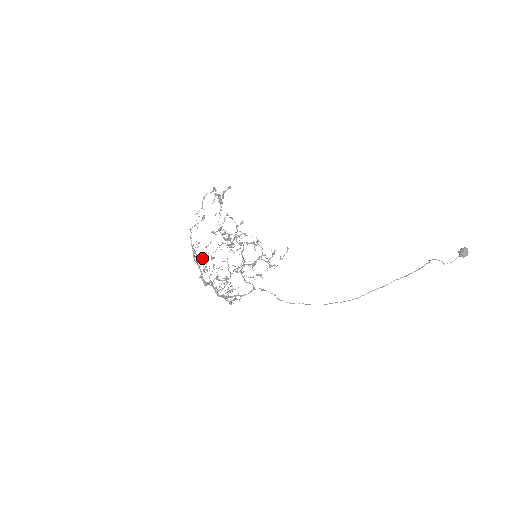
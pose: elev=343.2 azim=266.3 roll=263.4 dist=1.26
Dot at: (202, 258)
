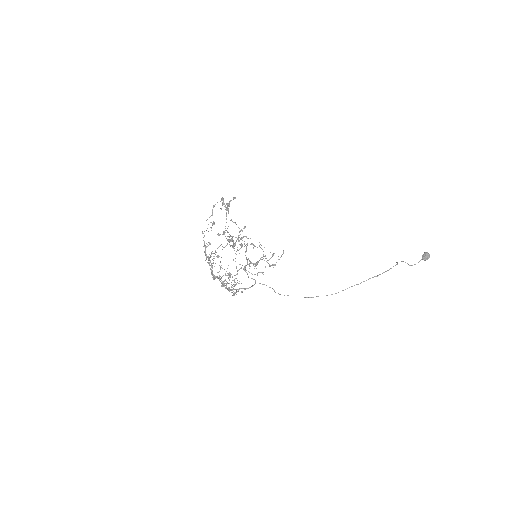
Dot at: occluded
